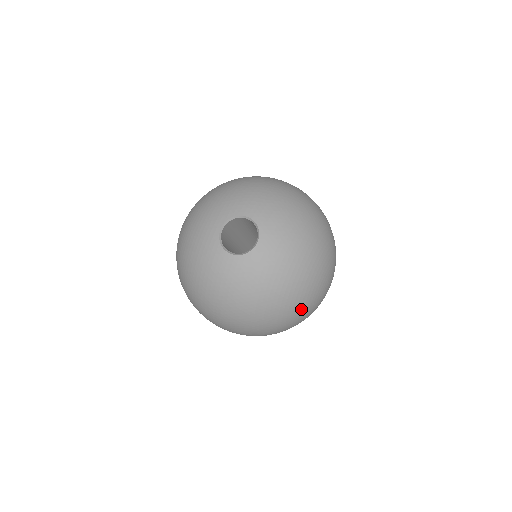
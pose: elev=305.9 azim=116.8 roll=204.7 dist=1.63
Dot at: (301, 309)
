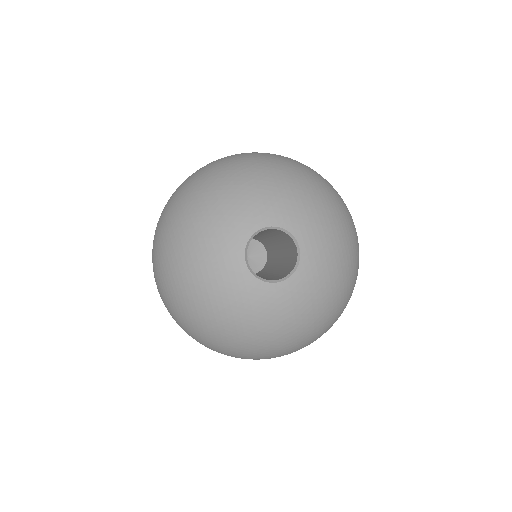
Dot at: occluded
